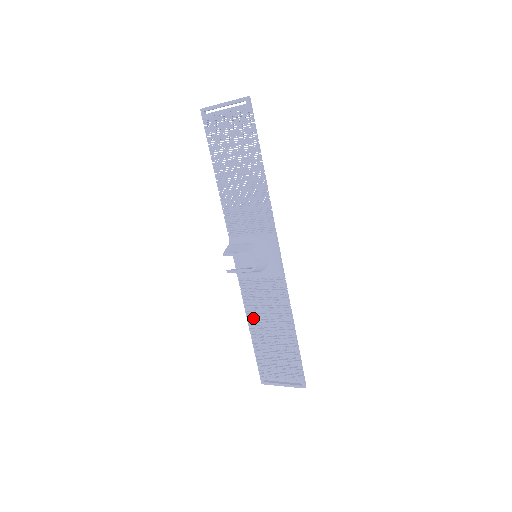
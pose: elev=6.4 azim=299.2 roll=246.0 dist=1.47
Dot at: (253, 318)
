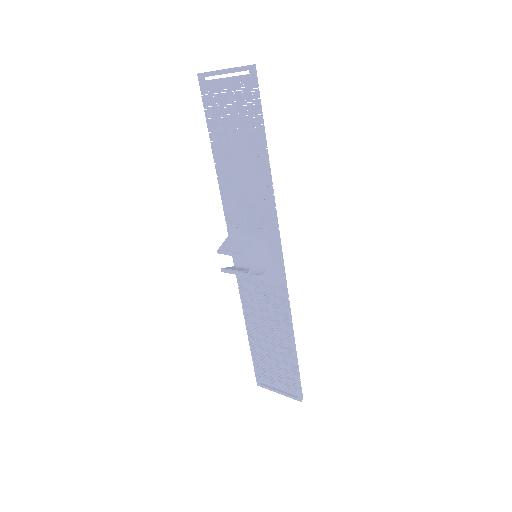
Dot at: (251, 320)
